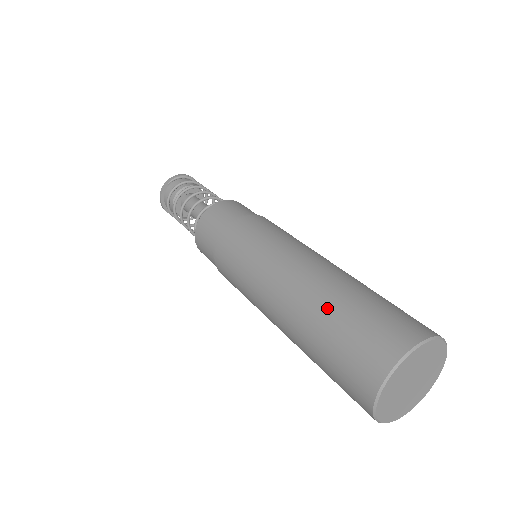
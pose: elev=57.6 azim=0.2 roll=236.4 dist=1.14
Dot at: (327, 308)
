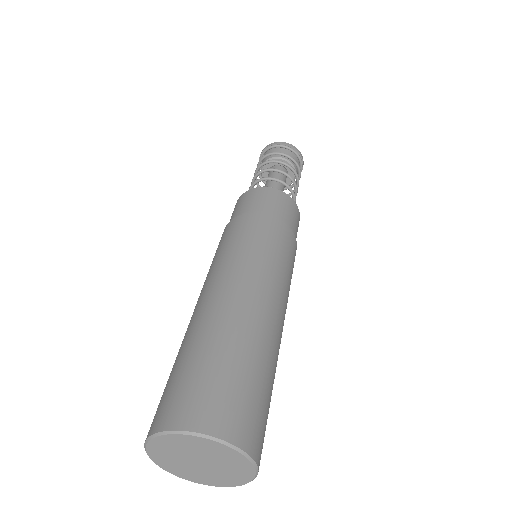
Dot at: occluded
